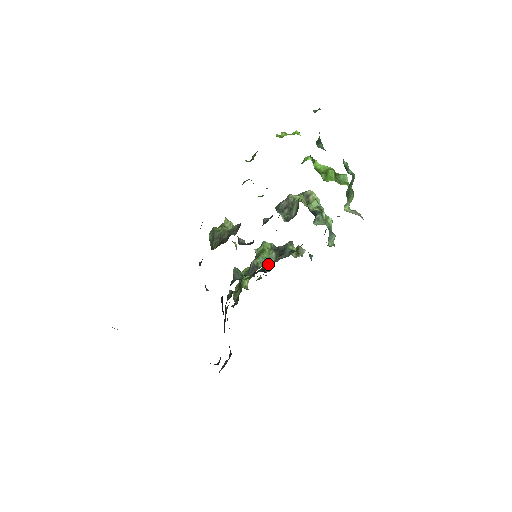
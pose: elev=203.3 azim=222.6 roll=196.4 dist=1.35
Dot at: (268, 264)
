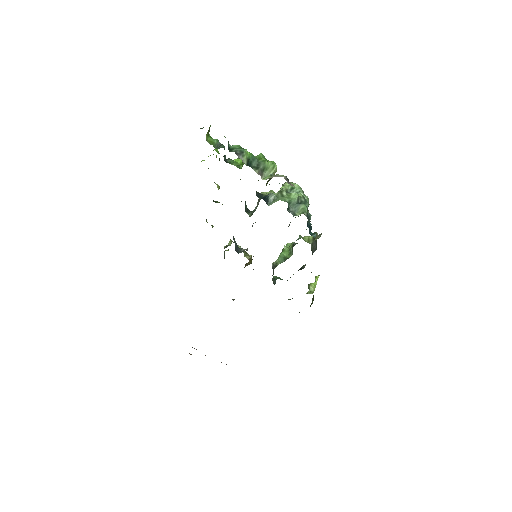
Dot at: occluded
